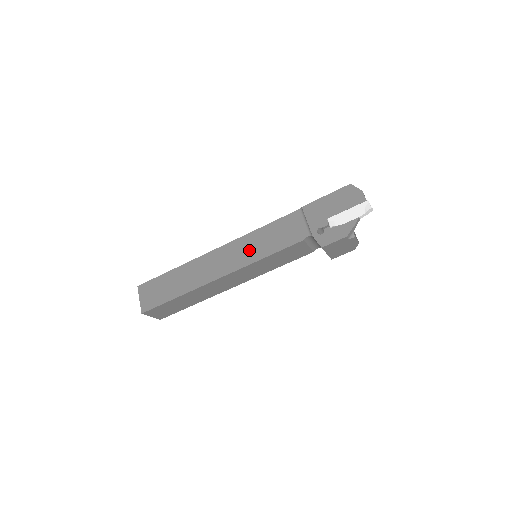
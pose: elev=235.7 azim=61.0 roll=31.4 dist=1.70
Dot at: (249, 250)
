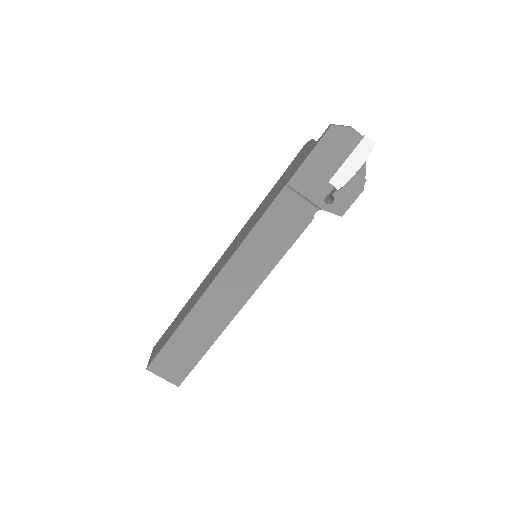
Dot at: (255, 263)
